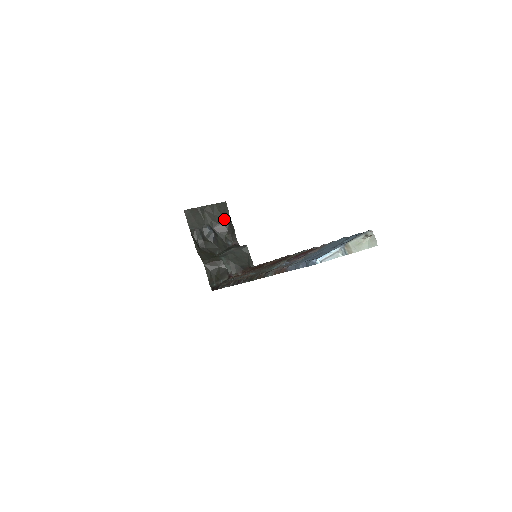
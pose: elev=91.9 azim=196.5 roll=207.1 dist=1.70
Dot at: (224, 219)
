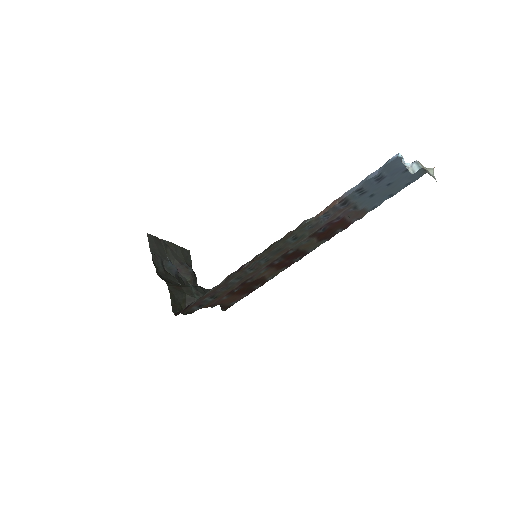
Dot at: (187, 263)
